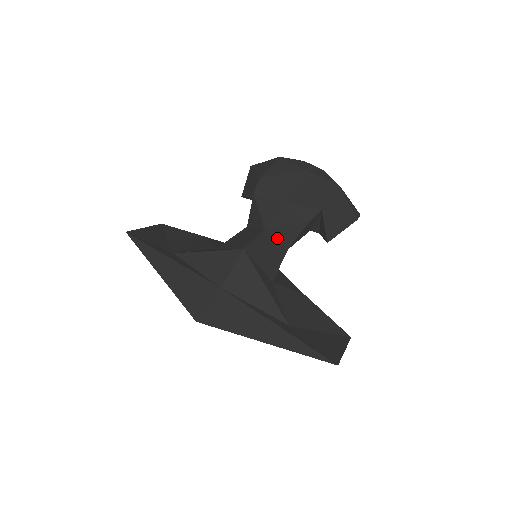
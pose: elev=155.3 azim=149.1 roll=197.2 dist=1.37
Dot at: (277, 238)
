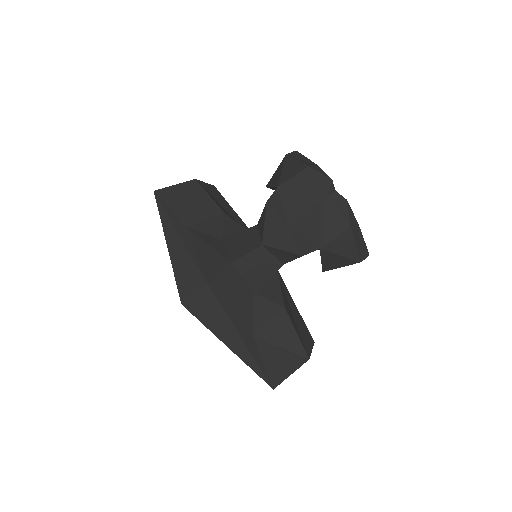
Dot at: (273, 254)
